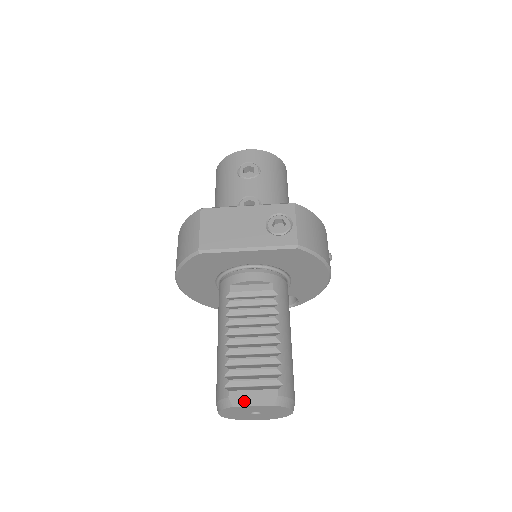
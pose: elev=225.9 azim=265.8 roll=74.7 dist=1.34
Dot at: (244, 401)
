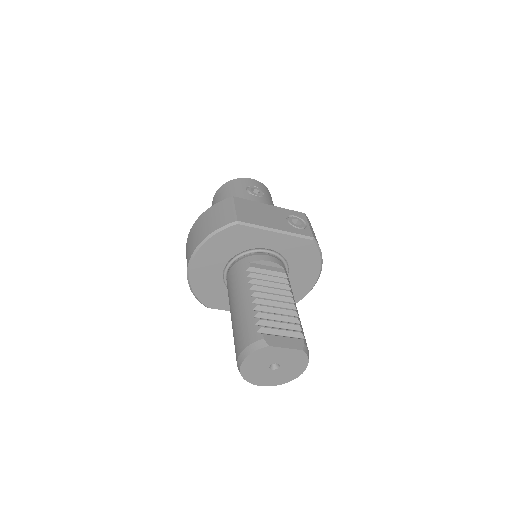
Dot at: (278, 343)
